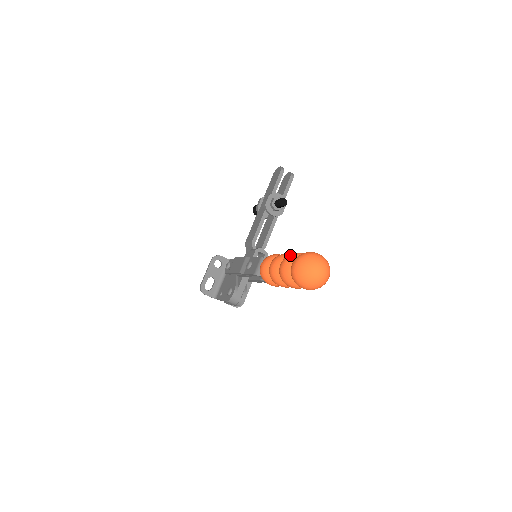
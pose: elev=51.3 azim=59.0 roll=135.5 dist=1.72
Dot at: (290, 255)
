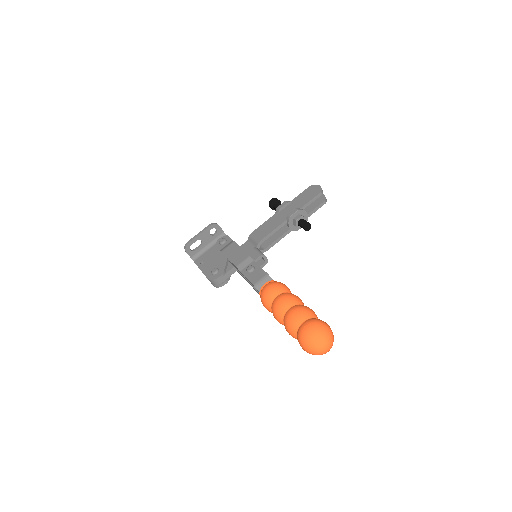
Dot at: (305, 310)
